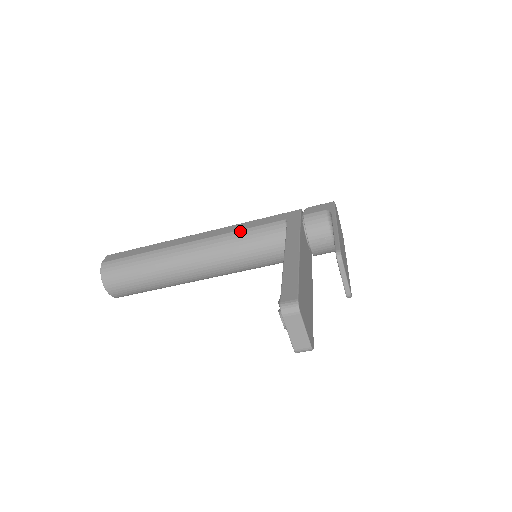
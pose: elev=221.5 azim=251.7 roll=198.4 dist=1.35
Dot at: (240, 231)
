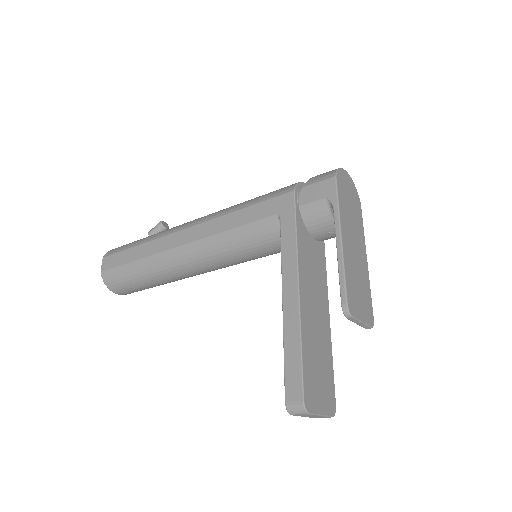
Dot at: (228, 232)
